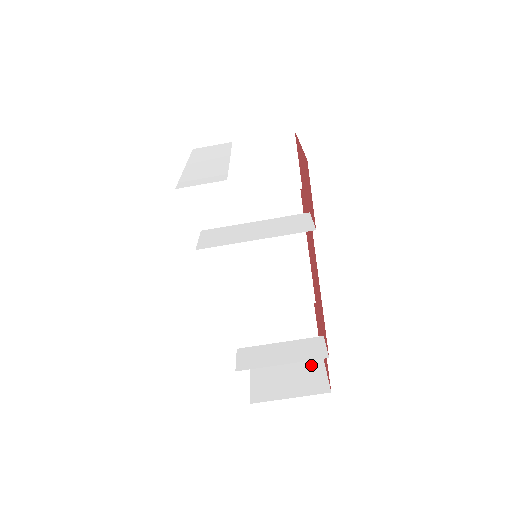
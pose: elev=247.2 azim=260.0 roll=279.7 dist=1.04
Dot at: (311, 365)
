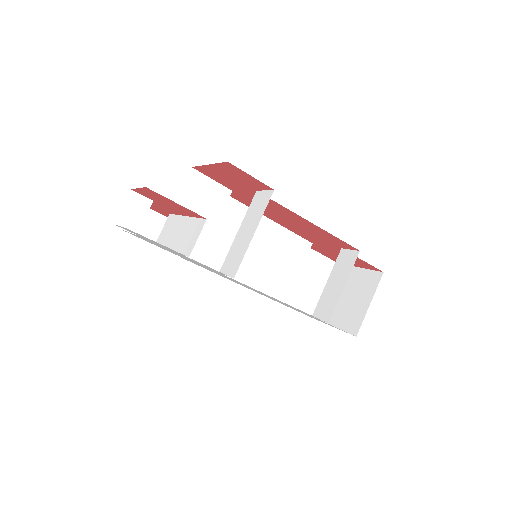
Dot at: (354, 278)
